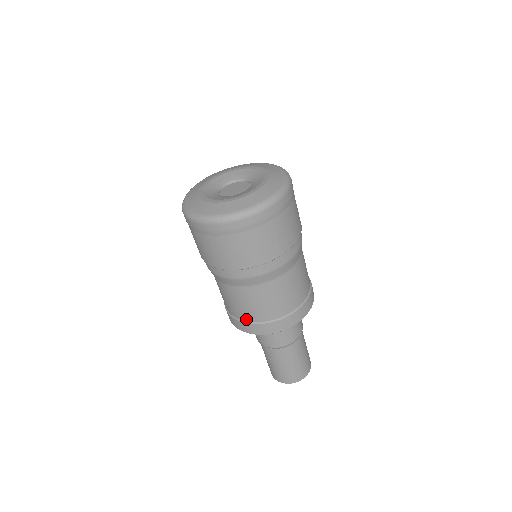
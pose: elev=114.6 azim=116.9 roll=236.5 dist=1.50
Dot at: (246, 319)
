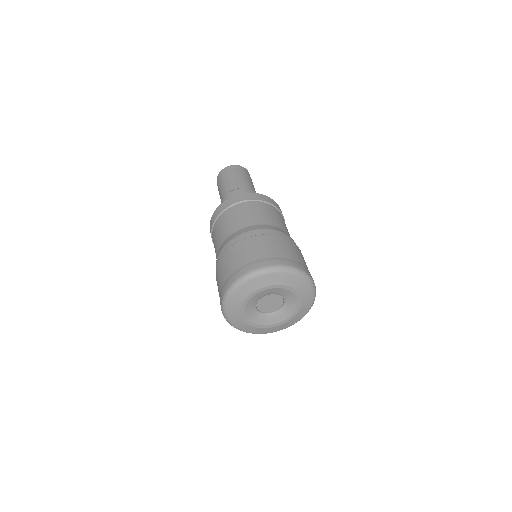
Dot at: occluded
